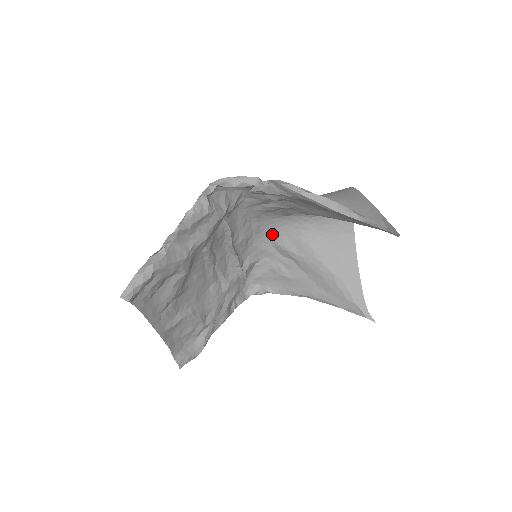
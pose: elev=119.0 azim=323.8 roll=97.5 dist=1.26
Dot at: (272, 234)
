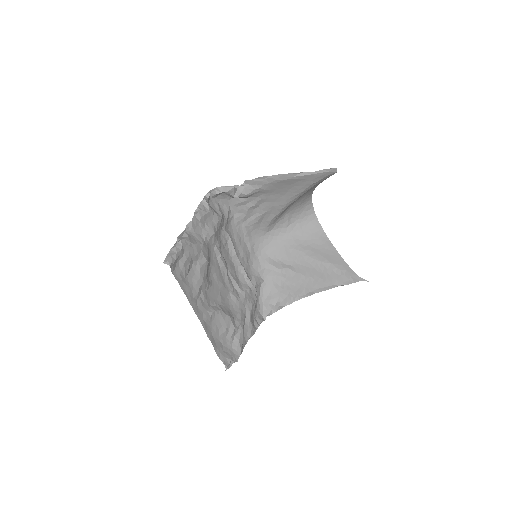
Dot at: (264, 252)
